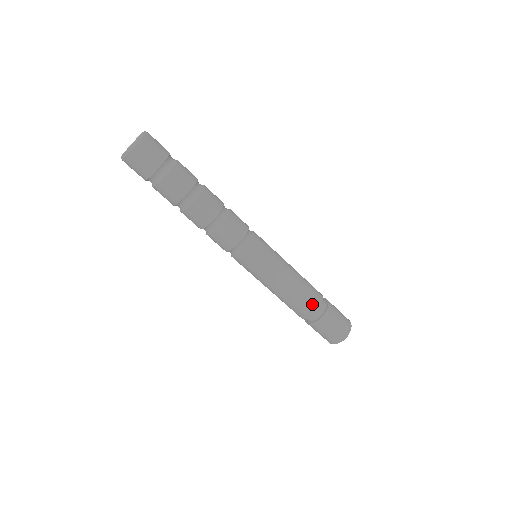
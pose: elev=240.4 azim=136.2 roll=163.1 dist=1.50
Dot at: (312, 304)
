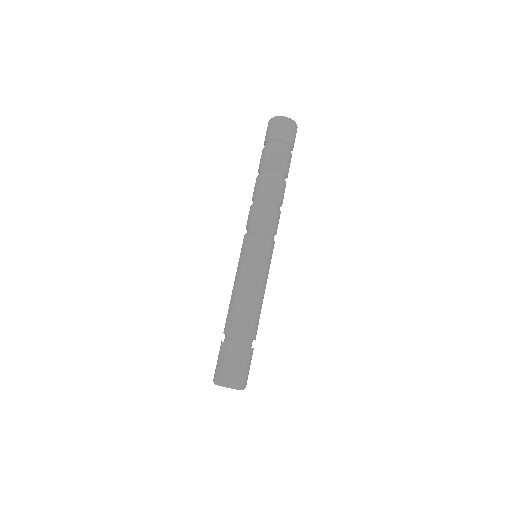
Dot at: (239, 325)
